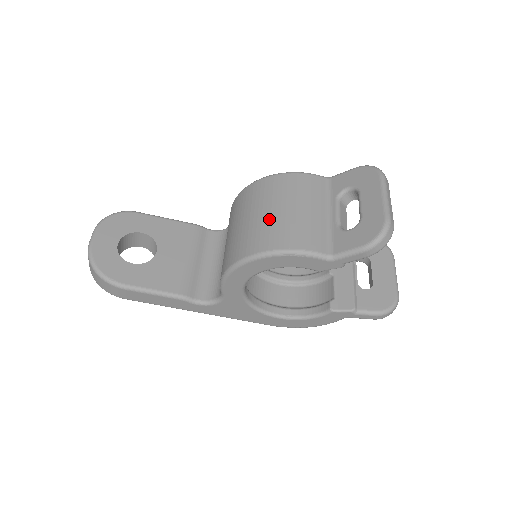
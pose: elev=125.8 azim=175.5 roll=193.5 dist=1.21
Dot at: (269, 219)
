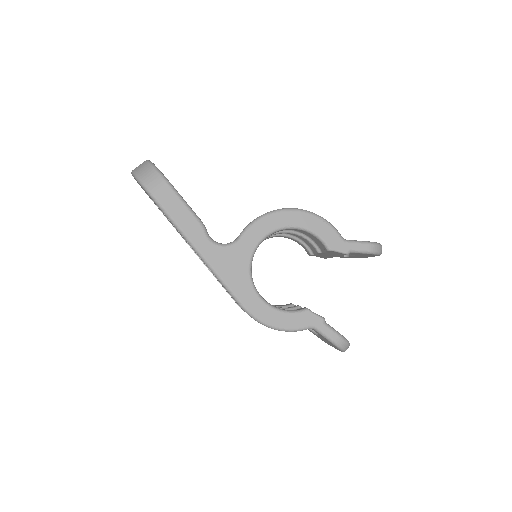
Dot at: occluded
